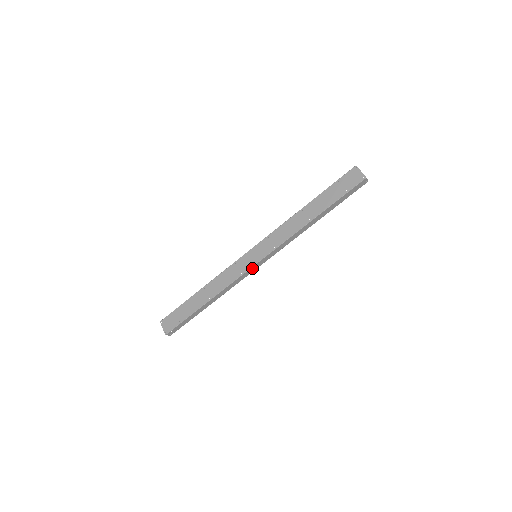
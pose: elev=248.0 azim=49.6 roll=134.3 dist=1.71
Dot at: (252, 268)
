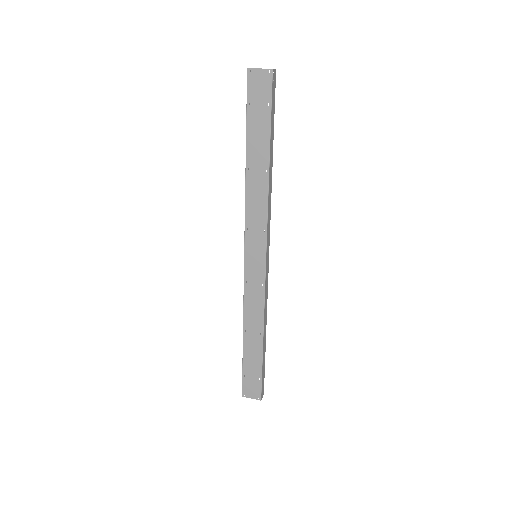
Dot at: (266, 270)
